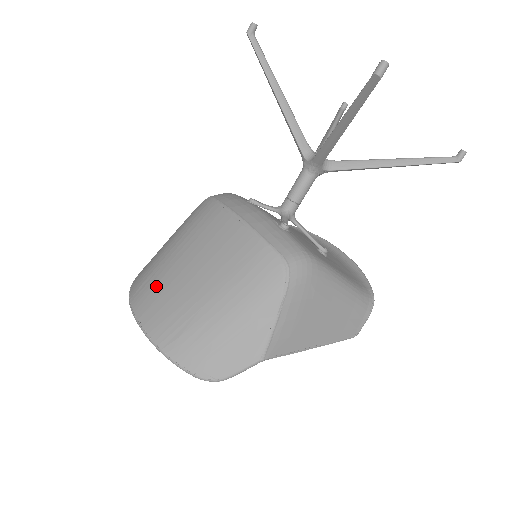
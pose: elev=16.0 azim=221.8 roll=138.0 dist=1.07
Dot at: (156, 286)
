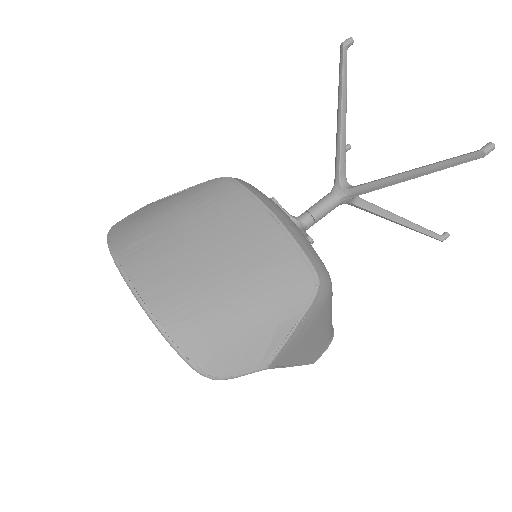
Dot at: (160, 251)
